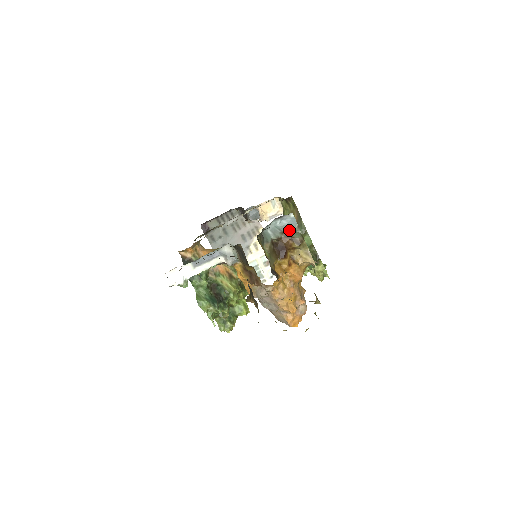
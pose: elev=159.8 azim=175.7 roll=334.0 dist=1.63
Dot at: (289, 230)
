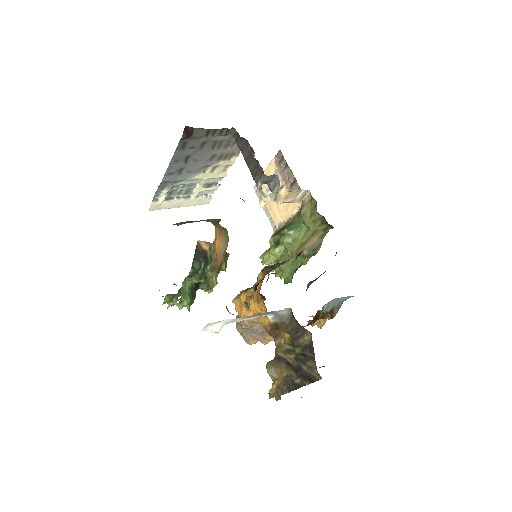
Dot at: (337, 305)
